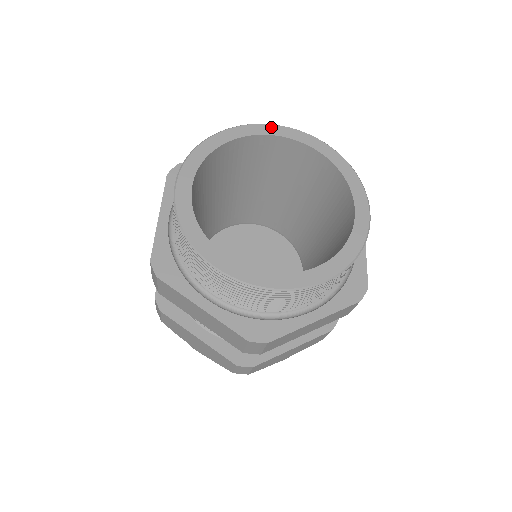
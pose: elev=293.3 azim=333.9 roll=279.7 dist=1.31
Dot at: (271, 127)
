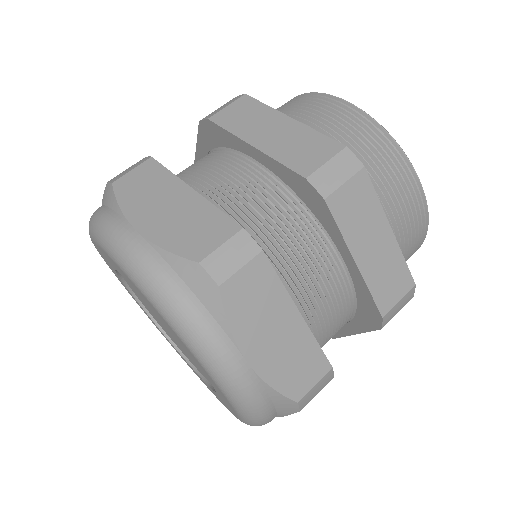
Dot at: occluded
